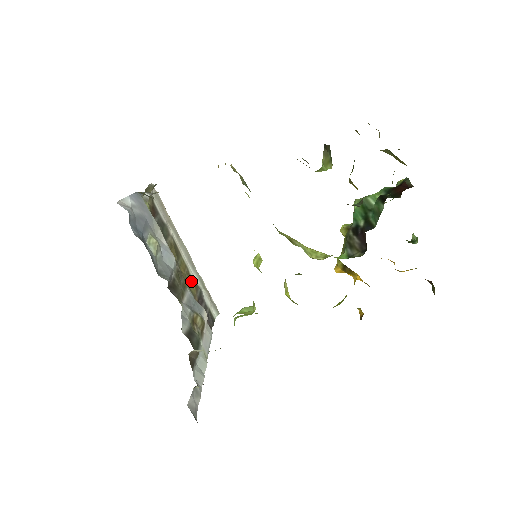
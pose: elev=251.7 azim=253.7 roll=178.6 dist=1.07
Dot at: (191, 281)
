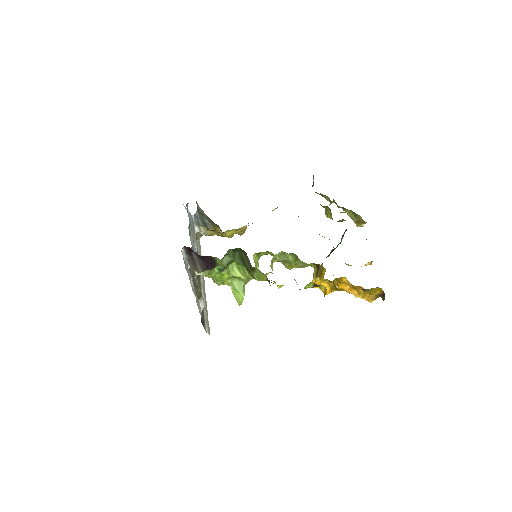
Dot at: occluded
